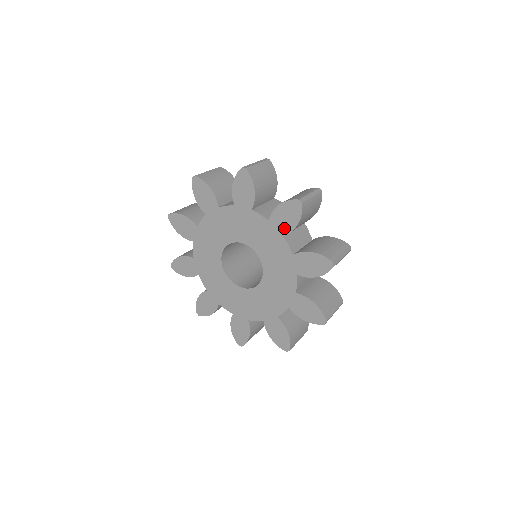
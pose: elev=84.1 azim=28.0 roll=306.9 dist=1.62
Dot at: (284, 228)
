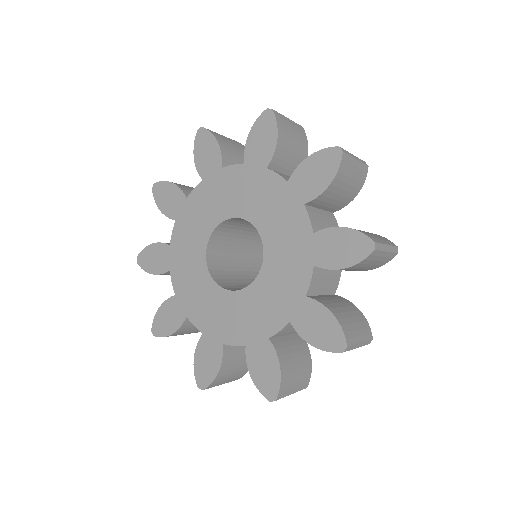
Dot at: (308, 191)
